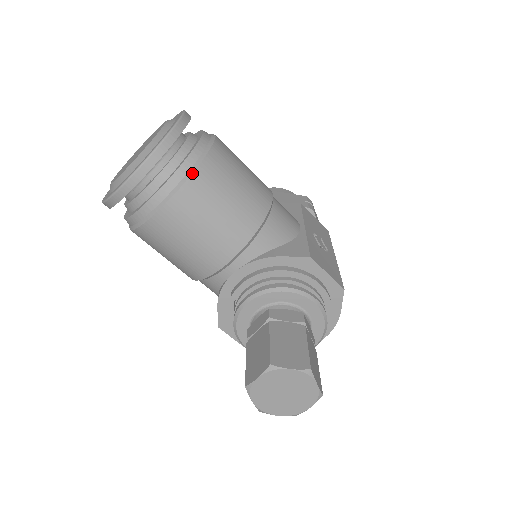
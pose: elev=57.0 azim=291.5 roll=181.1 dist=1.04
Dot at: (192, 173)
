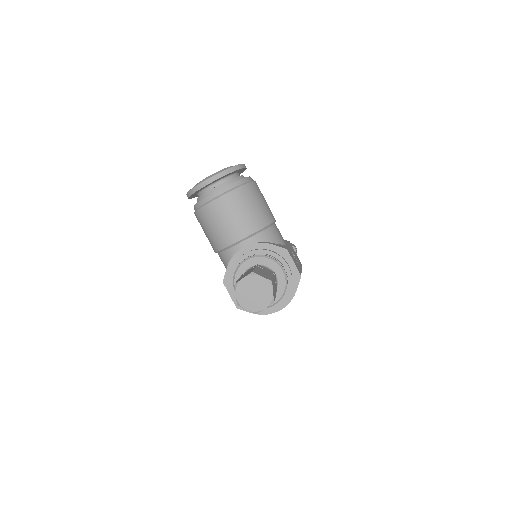
Dot at: (240, 186)
